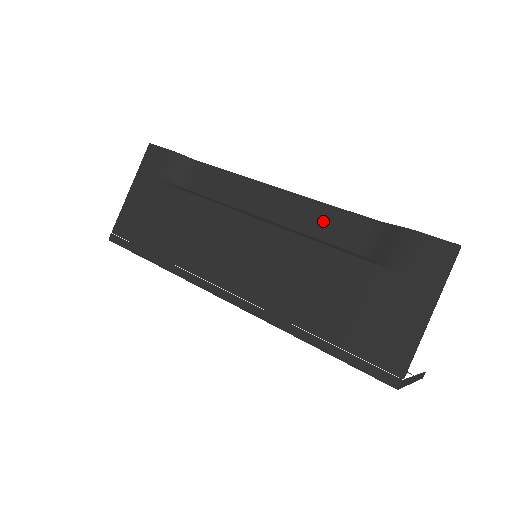
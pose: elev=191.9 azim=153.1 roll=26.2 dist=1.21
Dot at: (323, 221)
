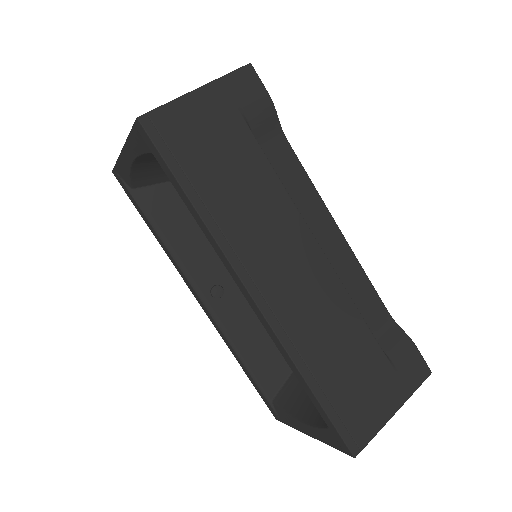
Dot at: (358, 287)
